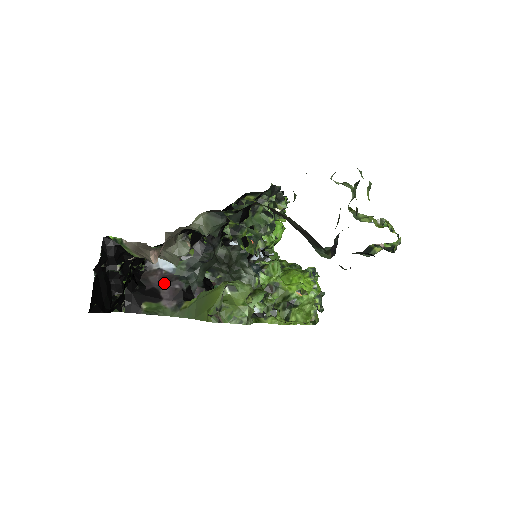
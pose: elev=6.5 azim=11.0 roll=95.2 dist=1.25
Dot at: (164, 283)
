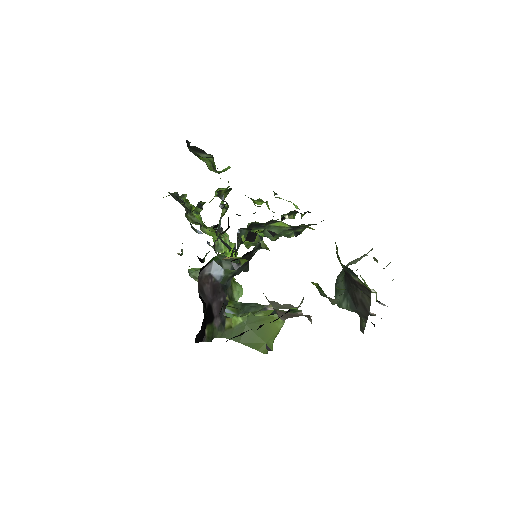
Dot at: (215, 296)
